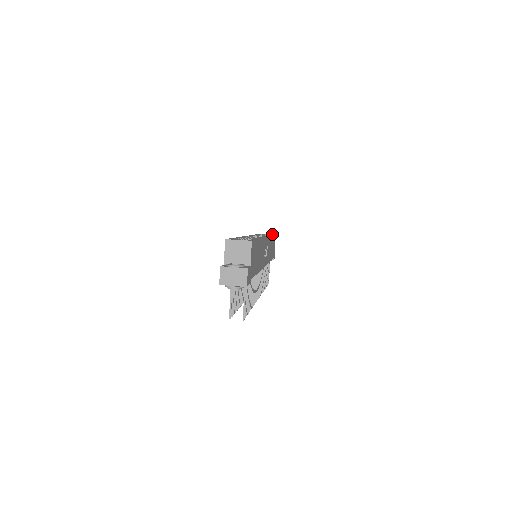
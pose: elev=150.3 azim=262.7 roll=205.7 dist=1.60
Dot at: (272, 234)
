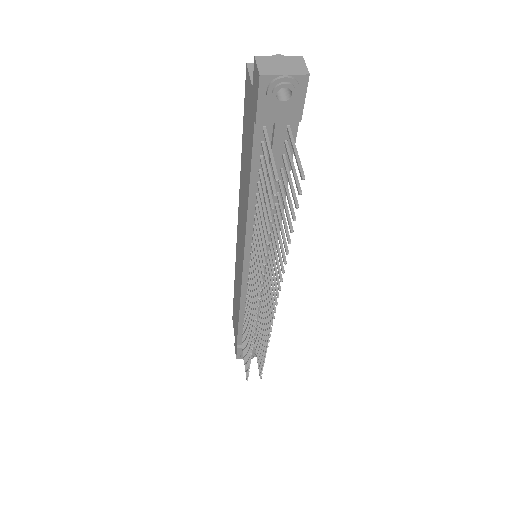
Dot at: occluded
